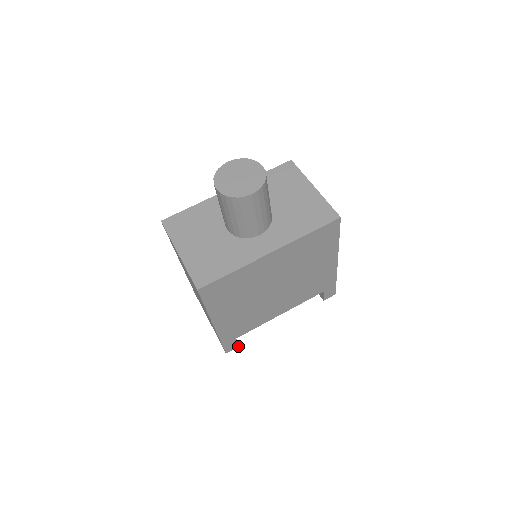
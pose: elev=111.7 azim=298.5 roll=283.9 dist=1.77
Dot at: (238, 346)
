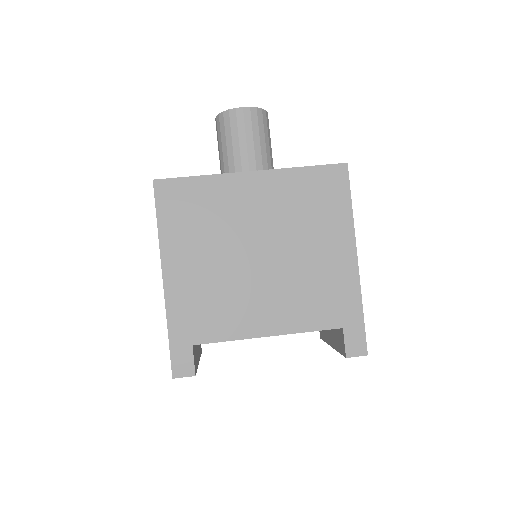
Dot at: (194, 374)
